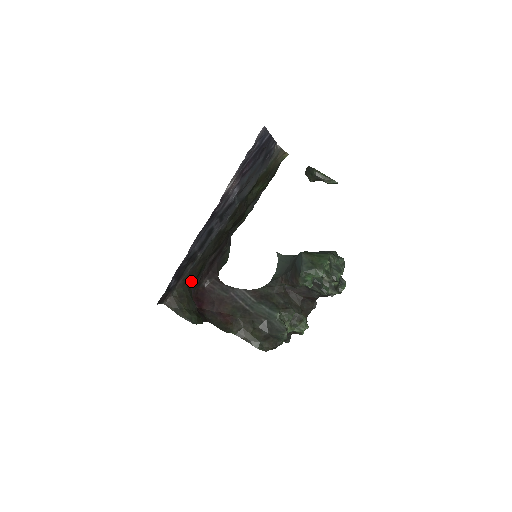
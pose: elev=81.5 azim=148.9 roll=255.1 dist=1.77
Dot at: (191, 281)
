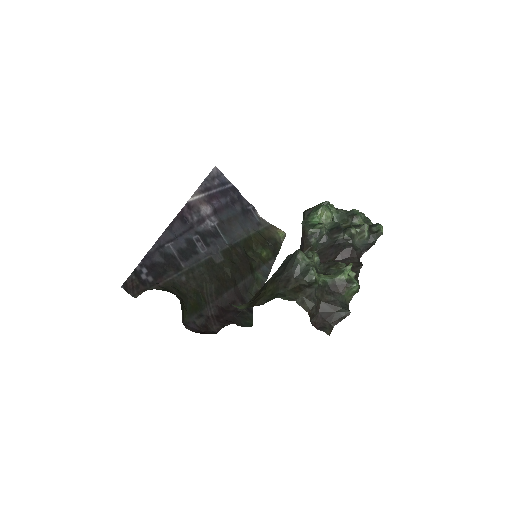
Dot at: (180, 294)
